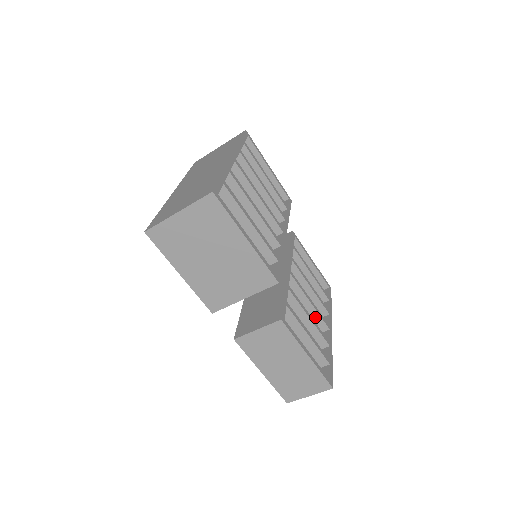
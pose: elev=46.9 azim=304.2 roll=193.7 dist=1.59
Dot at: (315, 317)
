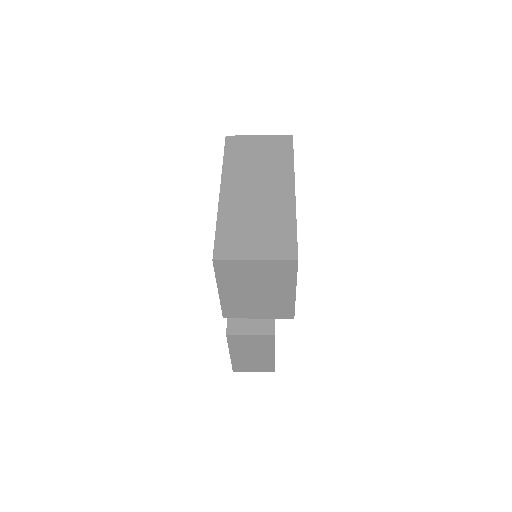
Dot at: occluded
